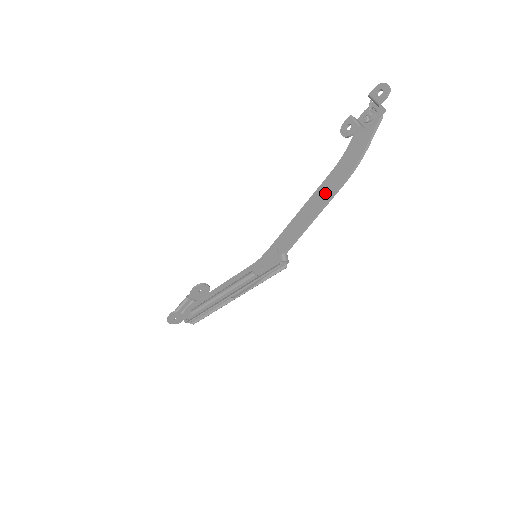
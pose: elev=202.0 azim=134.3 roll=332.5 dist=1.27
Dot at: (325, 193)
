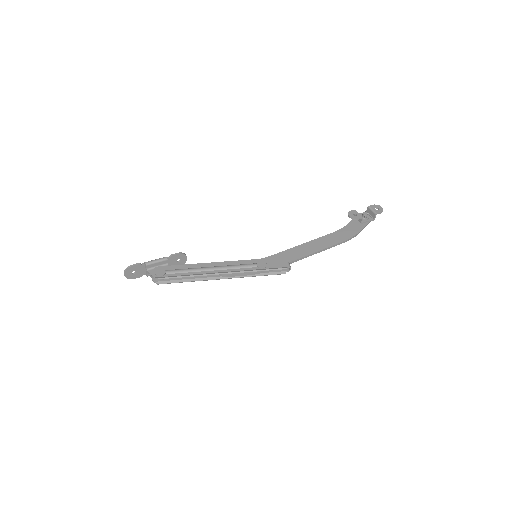
Dot at: (328, 242)
